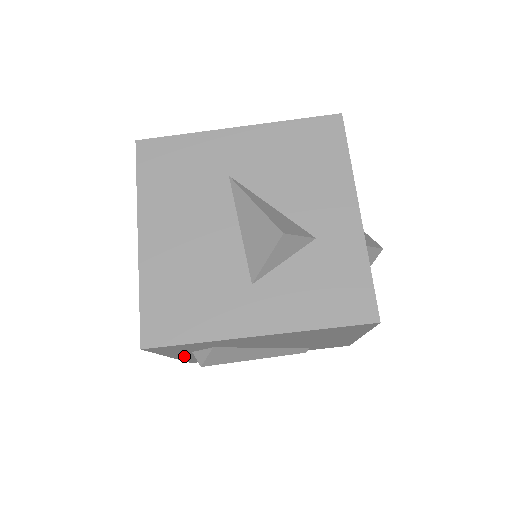
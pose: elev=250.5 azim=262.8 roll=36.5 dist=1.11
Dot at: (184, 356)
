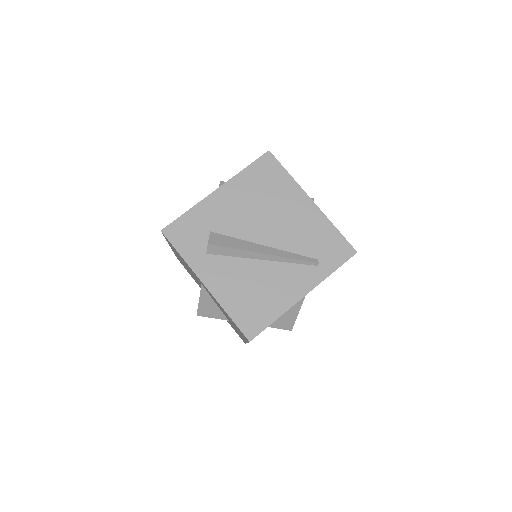
Dot at: (213, 281)
